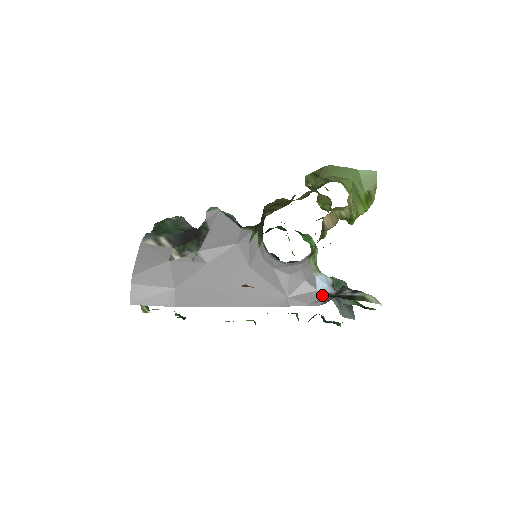
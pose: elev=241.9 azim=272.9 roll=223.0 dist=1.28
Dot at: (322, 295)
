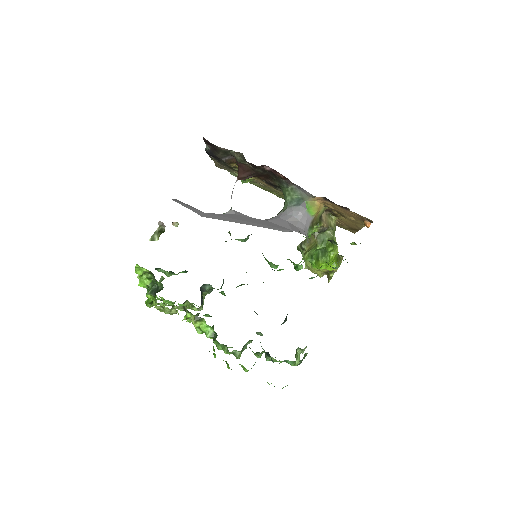
Dot at: occluded
